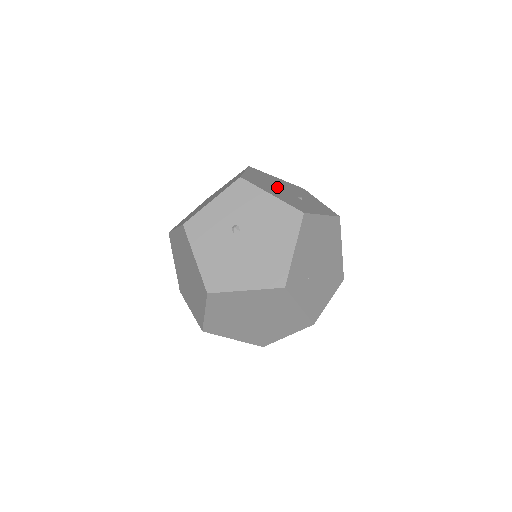
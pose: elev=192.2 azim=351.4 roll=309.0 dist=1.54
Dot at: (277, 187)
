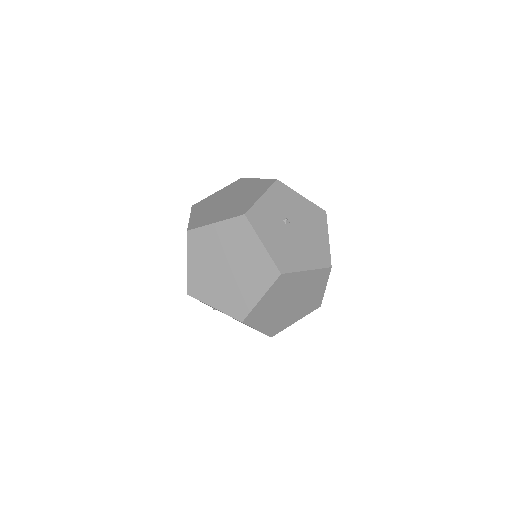
Dot at: occluded
